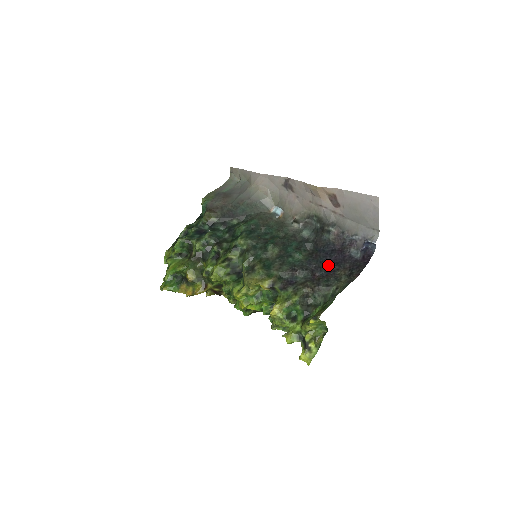
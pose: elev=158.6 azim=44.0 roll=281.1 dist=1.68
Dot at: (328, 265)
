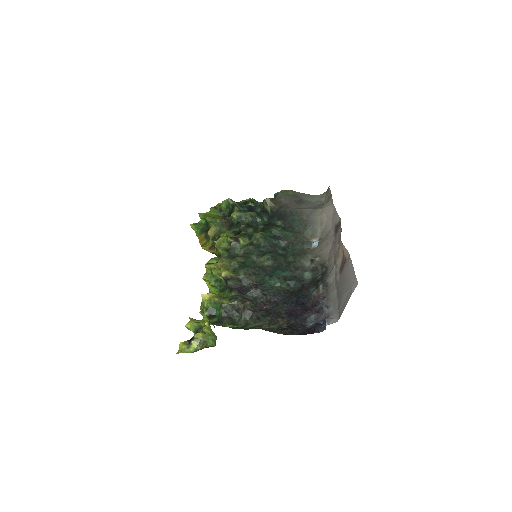
Dot at: (284, 309)
